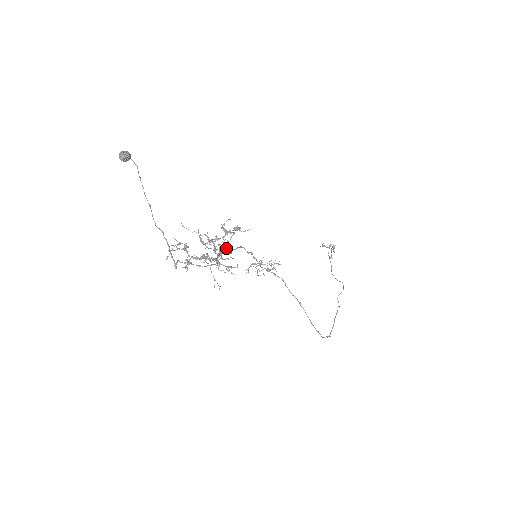
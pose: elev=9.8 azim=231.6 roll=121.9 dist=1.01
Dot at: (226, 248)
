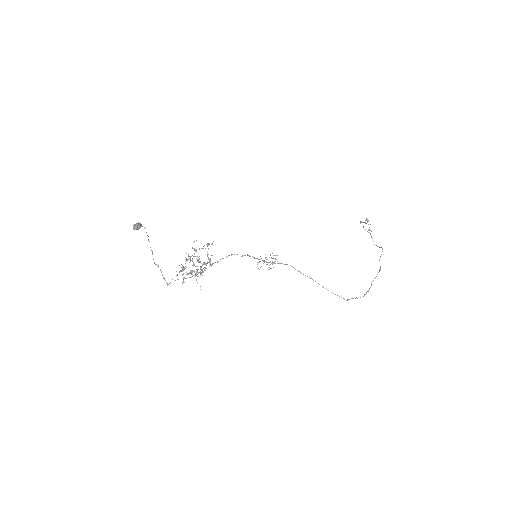
Dot at: (209, 260)
